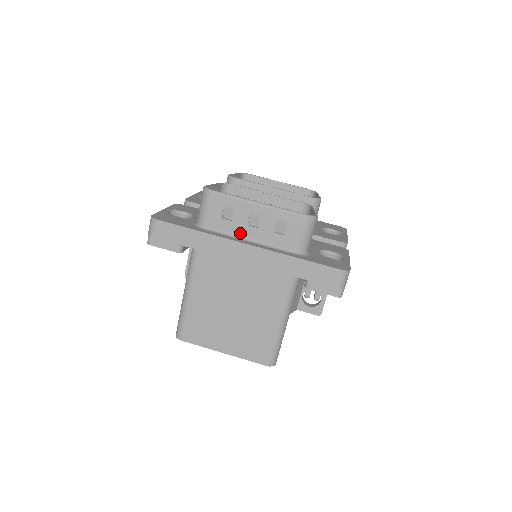
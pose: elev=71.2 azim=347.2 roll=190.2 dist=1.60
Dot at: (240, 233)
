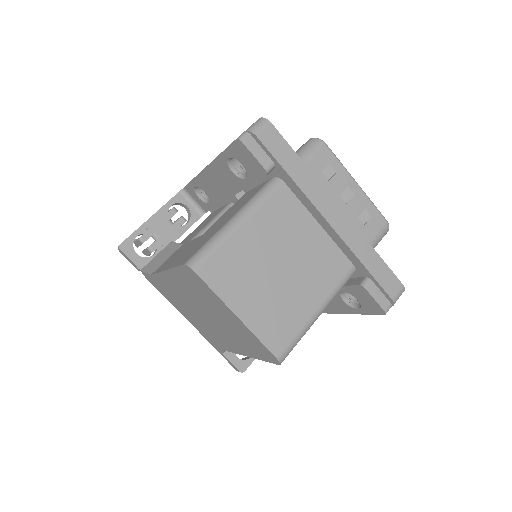
Dot at: occluded
